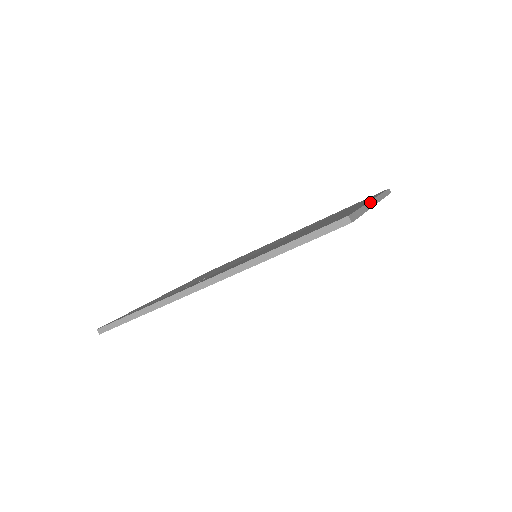
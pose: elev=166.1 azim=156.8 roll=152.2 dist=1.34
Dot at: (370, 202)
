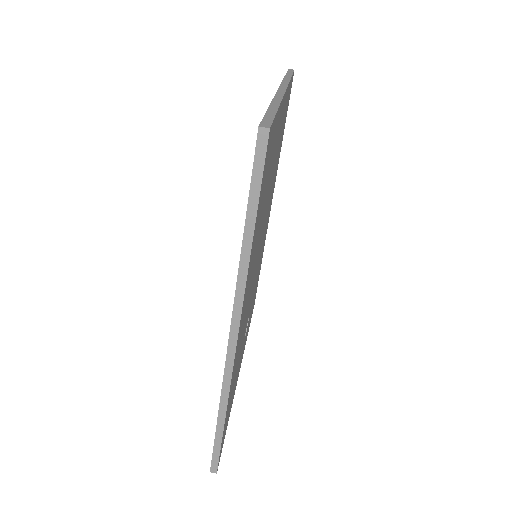
Dot at: (276, 94)
